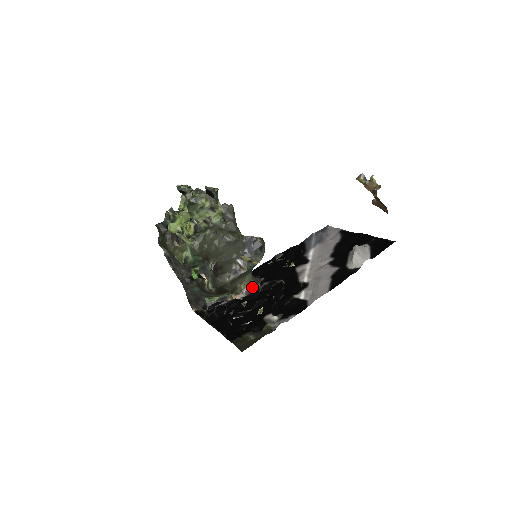
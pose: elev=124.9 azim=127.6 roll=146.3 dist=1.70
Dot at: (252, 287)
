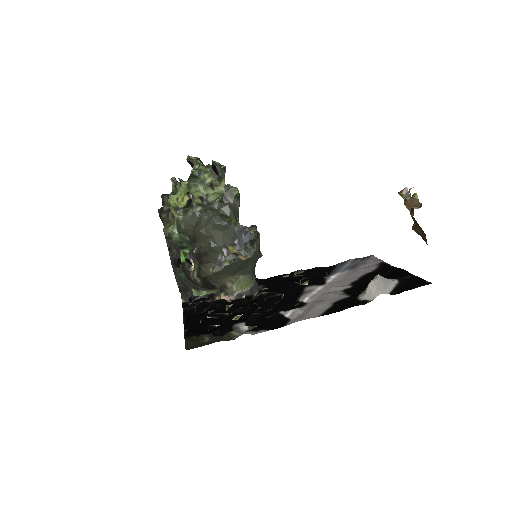
Dot at: (247, 292)
